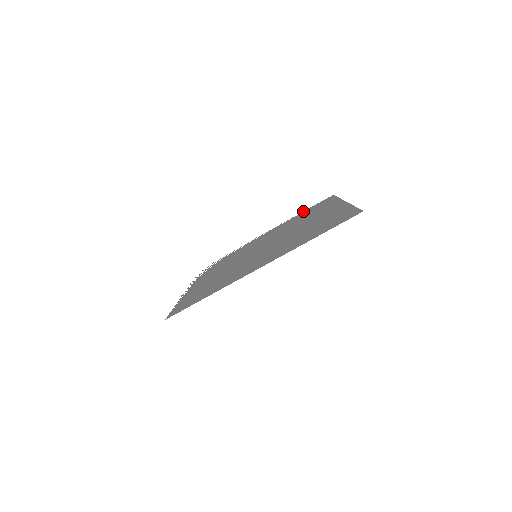
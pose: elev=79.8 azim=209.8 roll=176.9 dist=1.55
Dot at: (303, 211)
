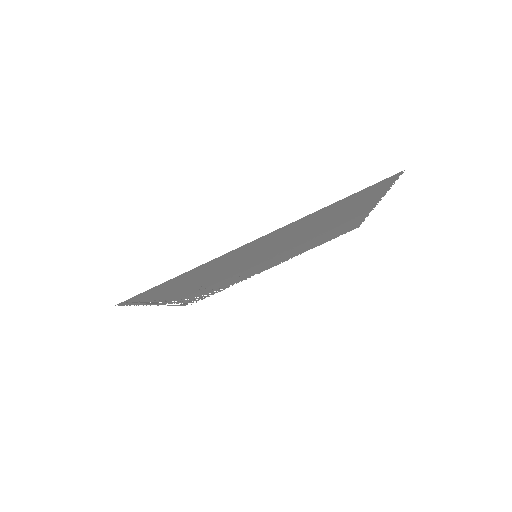
Dot at: occluded
